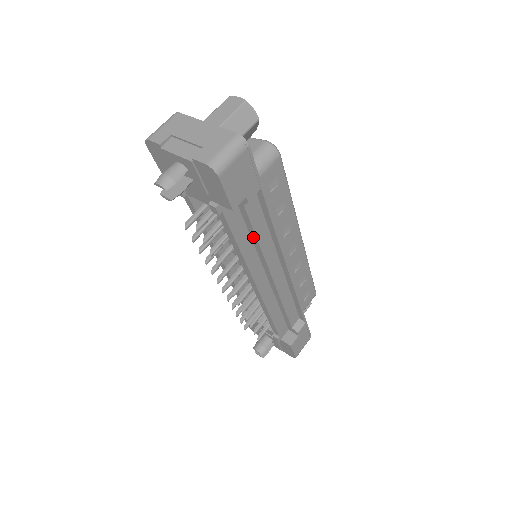
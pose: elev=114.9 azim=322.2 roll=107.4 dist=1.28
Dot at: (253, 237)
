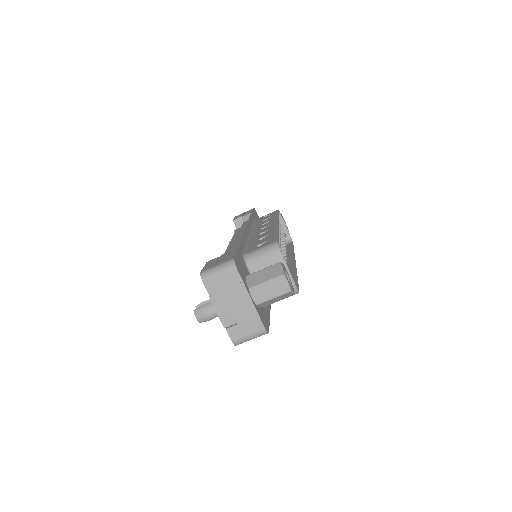
Dot at: occluded
